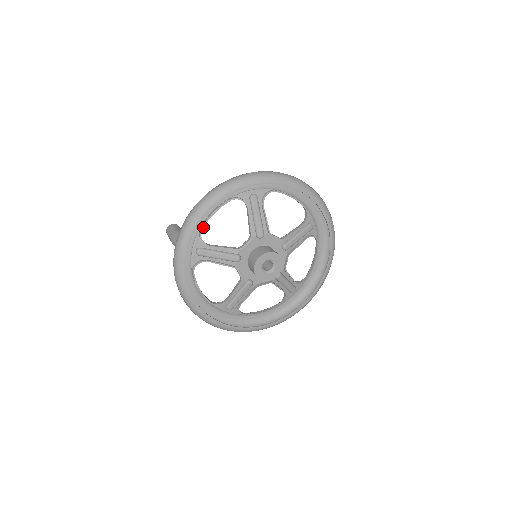
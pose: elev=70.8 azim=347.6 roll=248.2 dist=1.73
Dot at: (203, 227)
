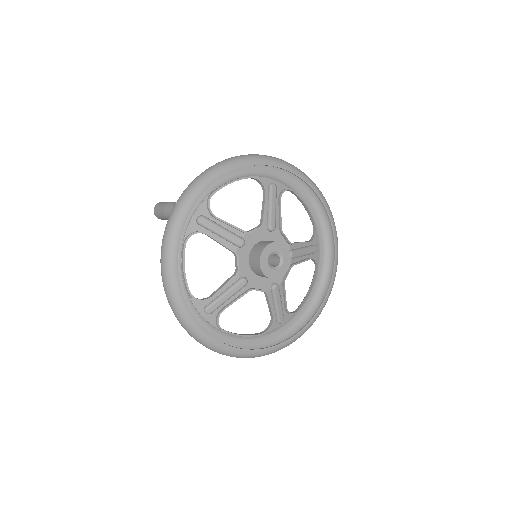
Dot at: (215, 192)
